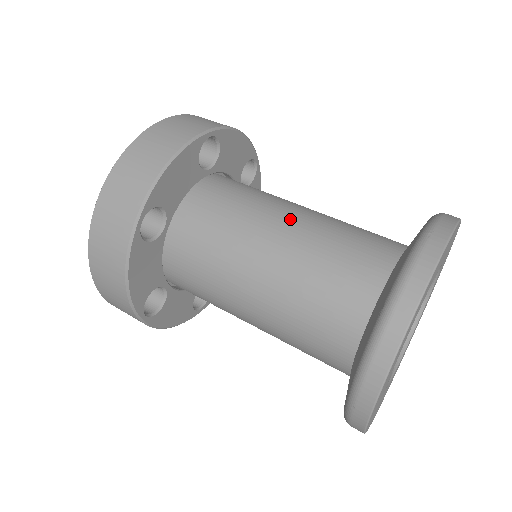
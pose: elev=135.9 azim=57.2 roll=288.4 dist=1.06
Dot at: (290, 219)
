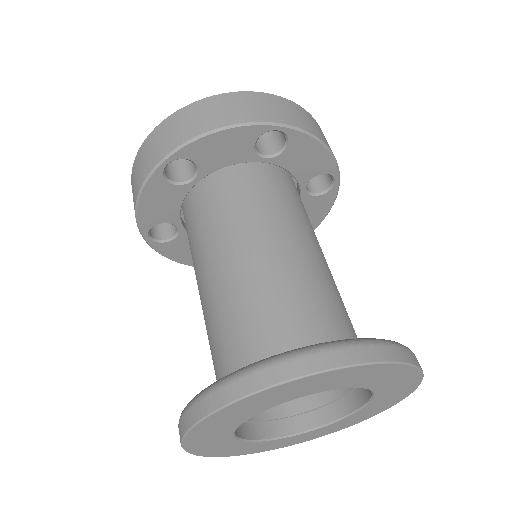
Dot at: (211, 273)
